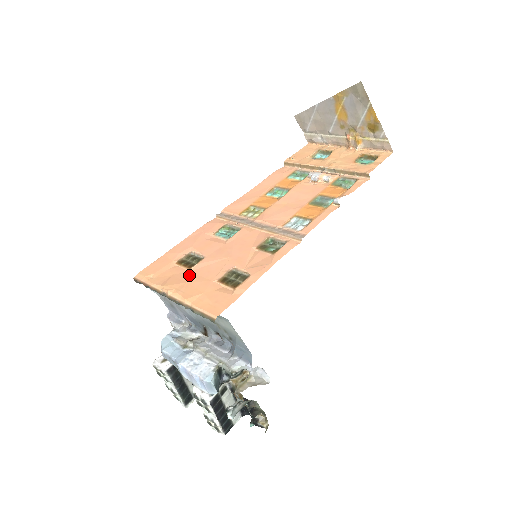
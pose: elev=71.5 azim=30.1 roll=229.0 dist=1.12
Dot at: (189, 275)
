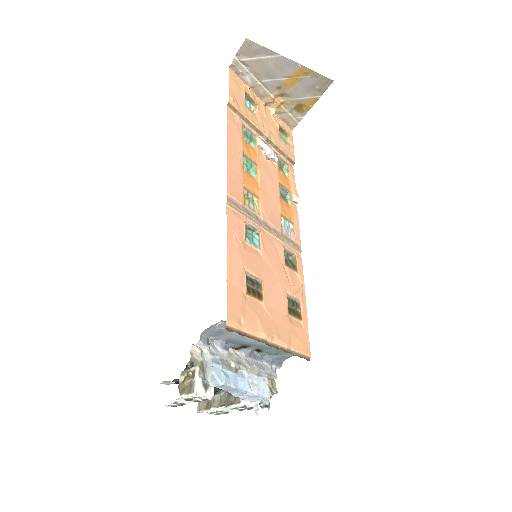
Dot at: (268, 311)
